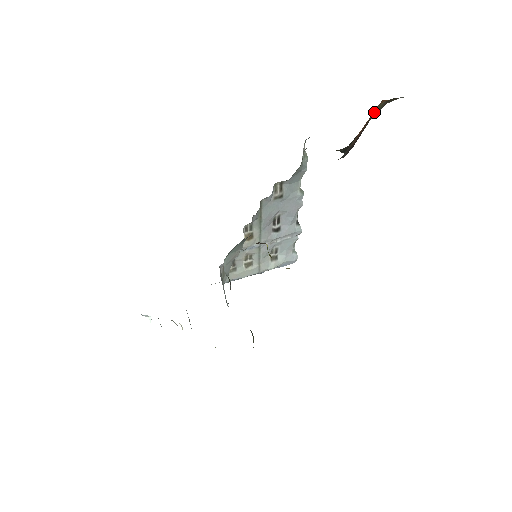
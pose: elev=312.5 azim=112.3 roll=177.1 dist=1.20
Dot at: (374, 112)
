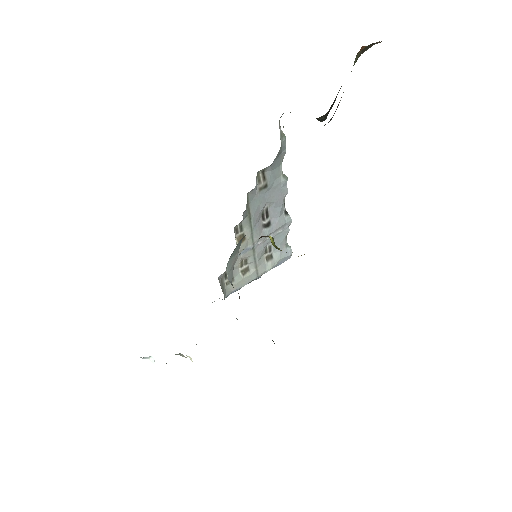
Dot at: occluded
